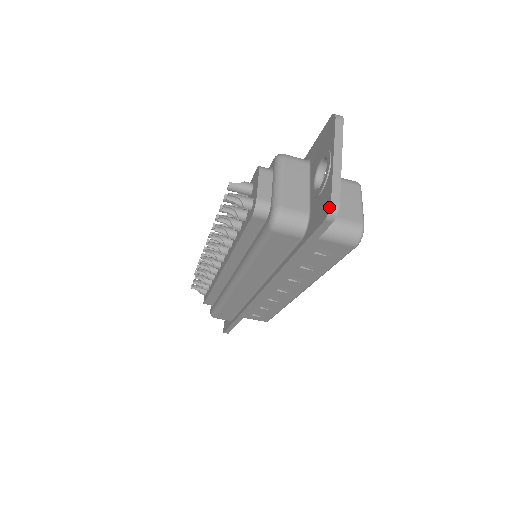
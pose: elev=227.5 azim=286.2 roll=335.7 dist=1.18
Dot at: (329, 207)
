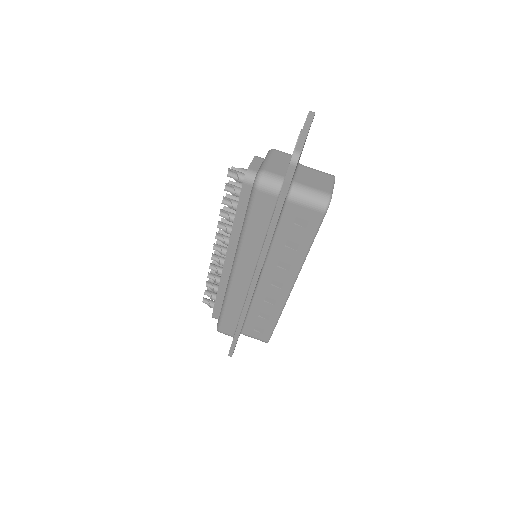
Dot at: (293, 153)
